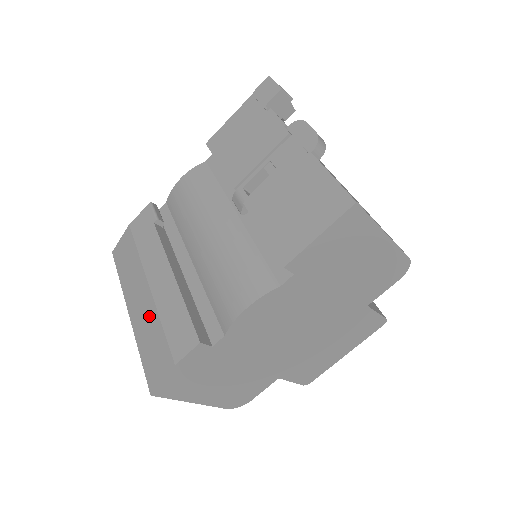
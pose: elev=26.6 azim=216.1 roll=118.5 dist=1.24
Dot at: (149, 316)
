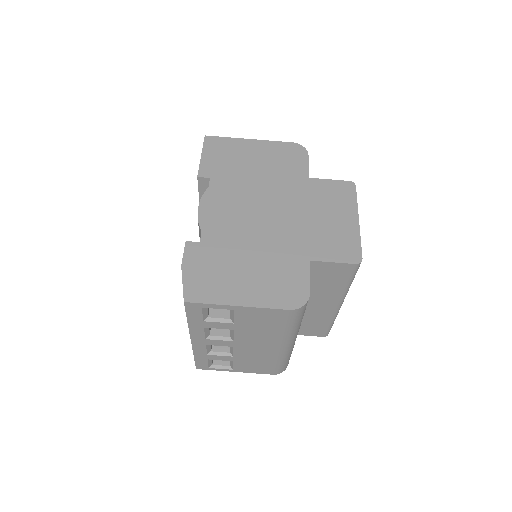
Dot at: occluded
